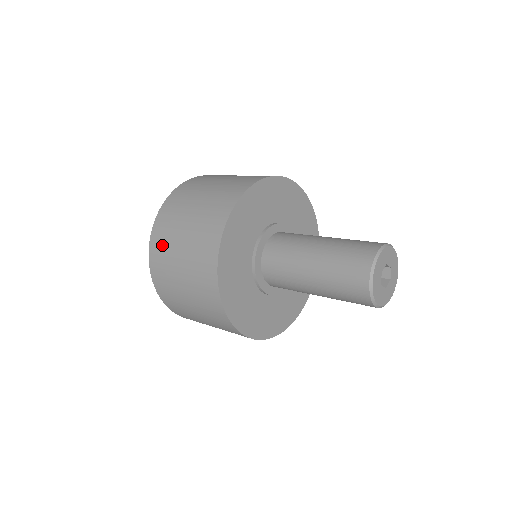
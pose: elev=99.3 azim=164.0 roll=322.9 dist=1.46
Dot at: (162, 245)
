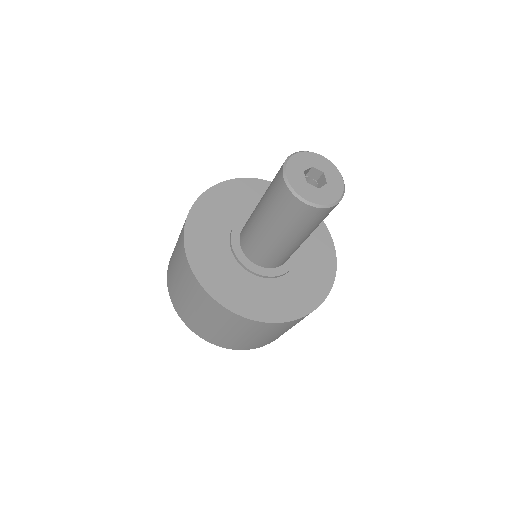
Dot at: (199, 328)
